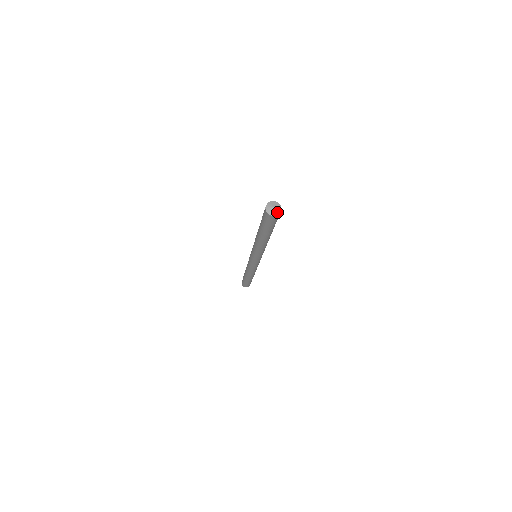
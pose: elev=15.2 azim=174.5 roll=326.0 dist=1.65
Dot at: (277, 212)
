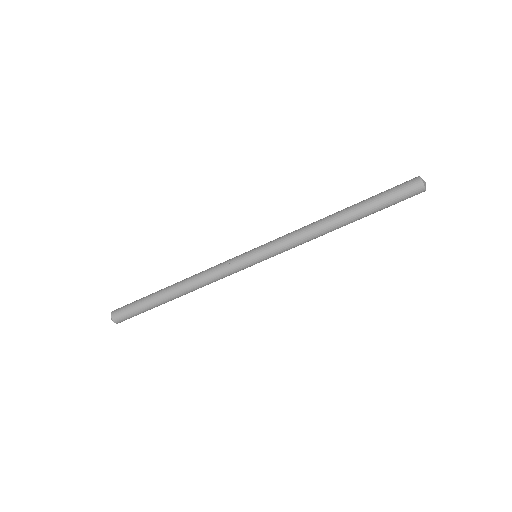
Dot at: (425, 185)
